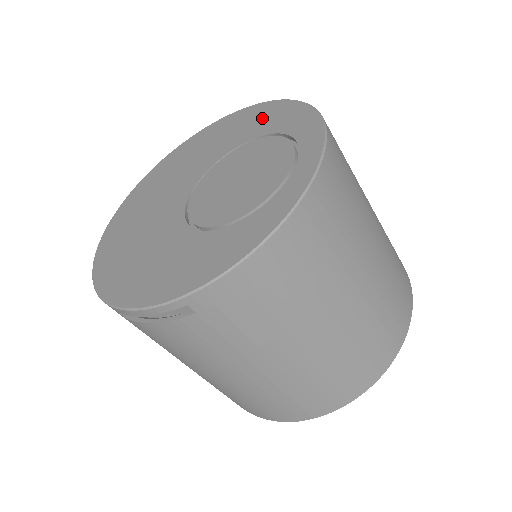
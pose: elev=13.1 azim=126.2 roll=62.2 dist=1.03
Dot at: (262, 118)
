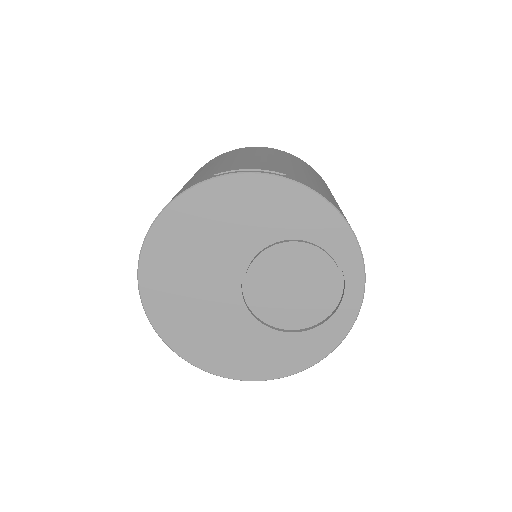
Dot at: (291, 209)
